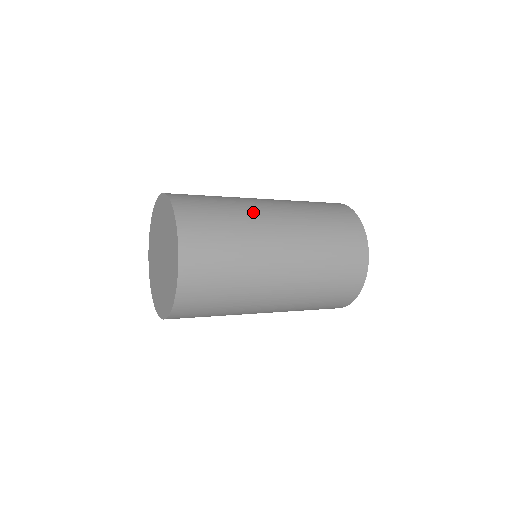
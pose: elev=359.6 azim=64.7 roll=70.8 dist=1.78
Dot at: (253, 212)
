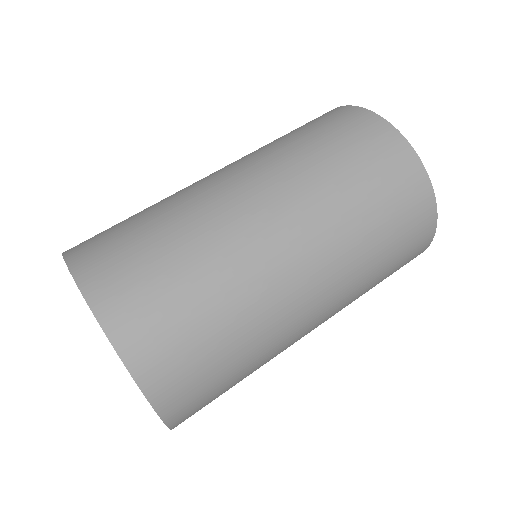
Dot at: (235, 242)
